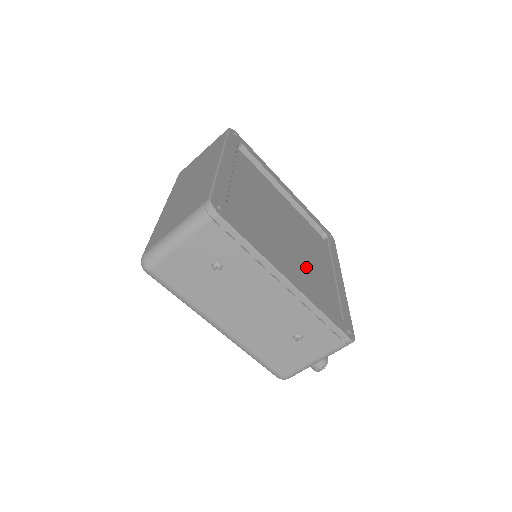
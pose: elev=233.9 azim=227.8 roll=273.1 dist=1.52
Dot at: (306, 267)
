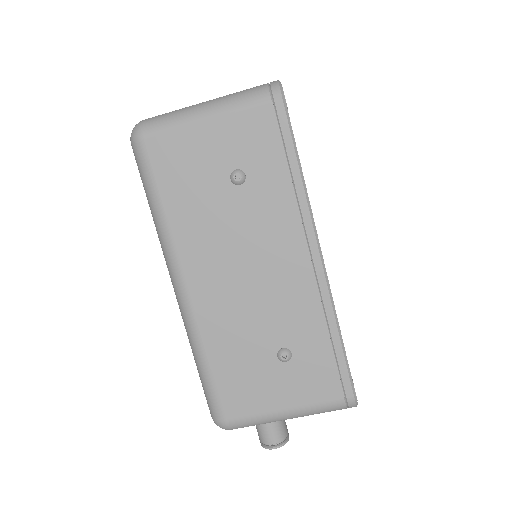
Dot at: occluded
